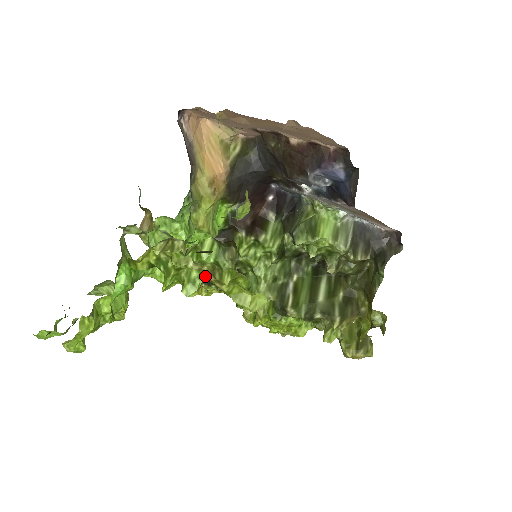
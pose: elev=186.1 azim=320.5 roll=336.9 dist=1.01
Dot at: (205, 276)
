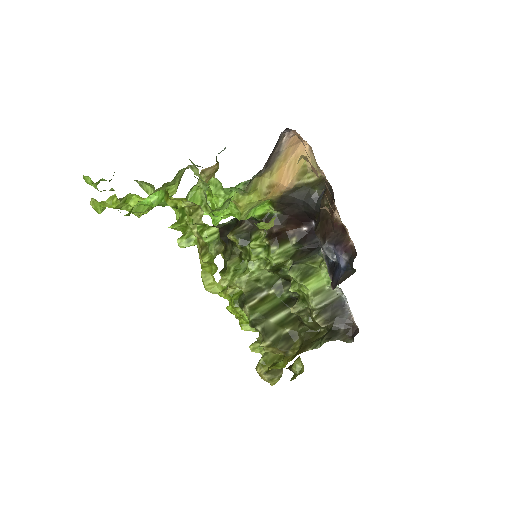
Dot at: (198, 244)
